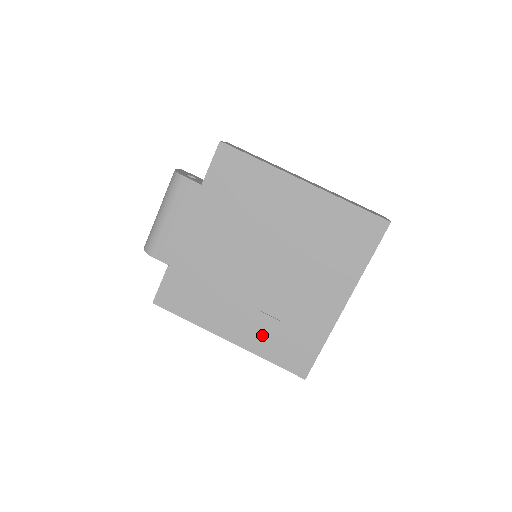
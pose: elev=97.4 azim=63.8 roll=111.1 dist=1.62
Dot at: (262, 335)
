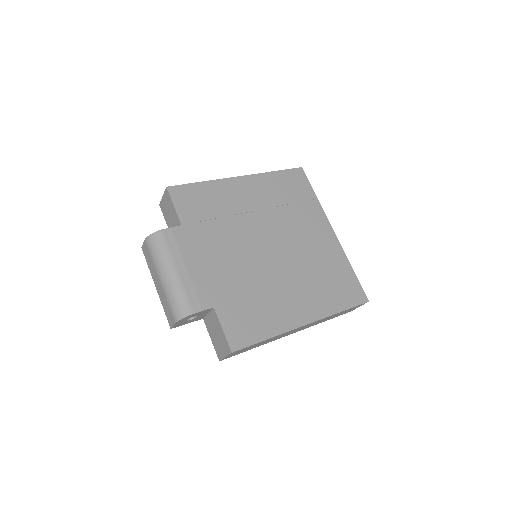
Dot at: (319, 297)
